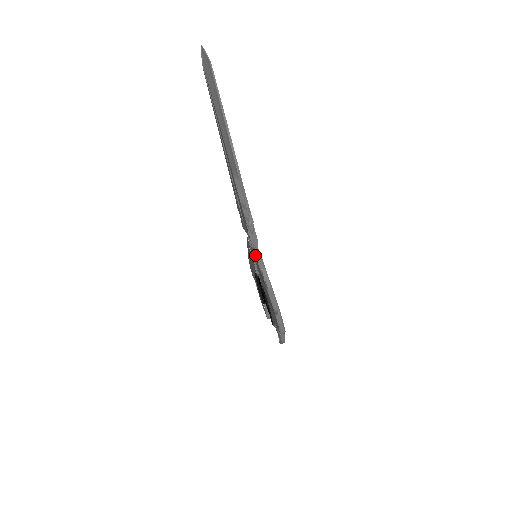
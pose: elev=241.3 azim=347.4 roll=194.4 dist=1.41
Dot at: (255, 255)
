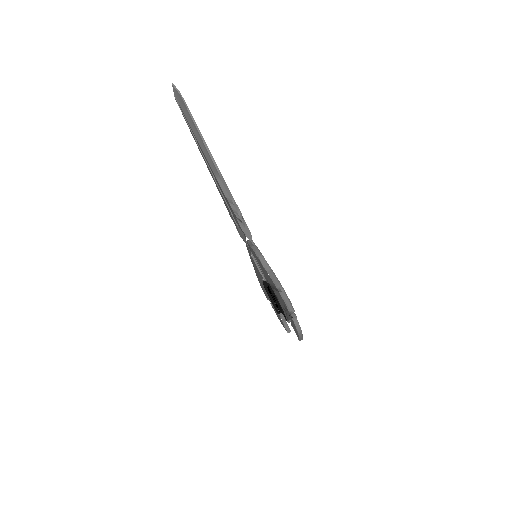
Dot at: (251, 247)
